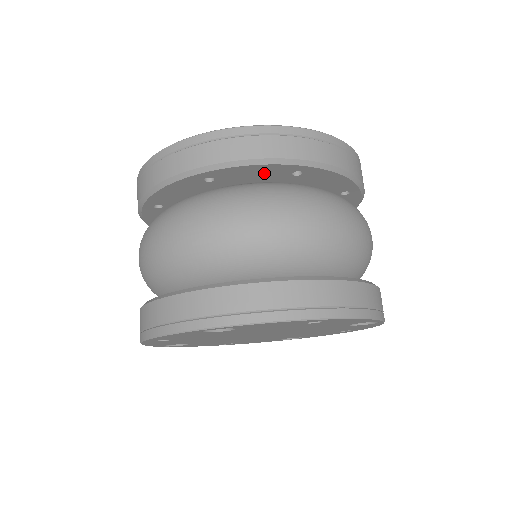
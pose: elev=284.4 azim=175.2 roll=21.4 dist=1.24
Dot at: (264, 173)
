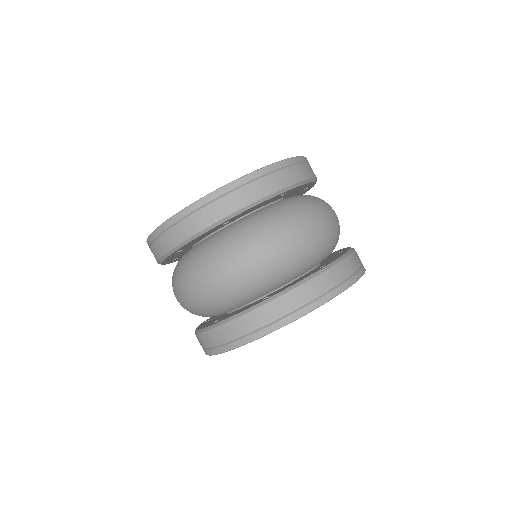
Dot at: (301, 188)
